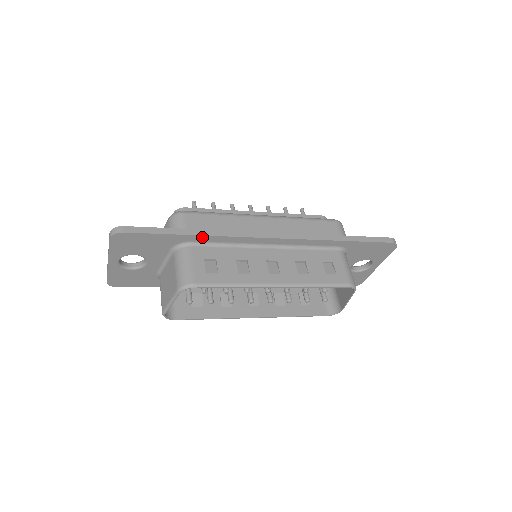
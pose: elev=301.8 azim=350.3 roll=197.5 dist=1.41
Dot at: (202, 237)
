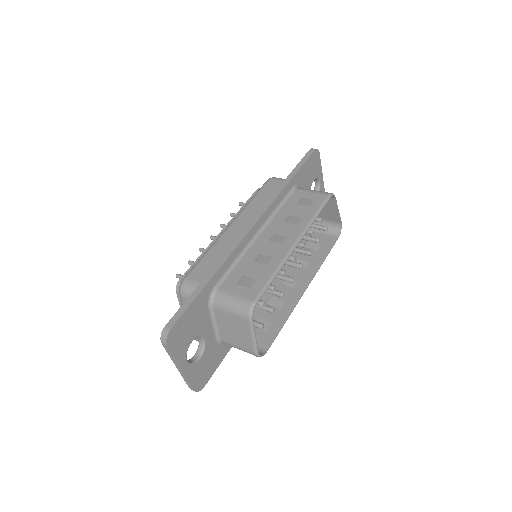
Dot at: (217, 274)
